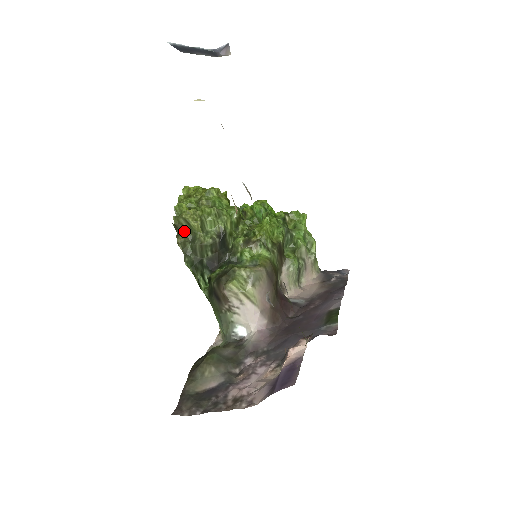
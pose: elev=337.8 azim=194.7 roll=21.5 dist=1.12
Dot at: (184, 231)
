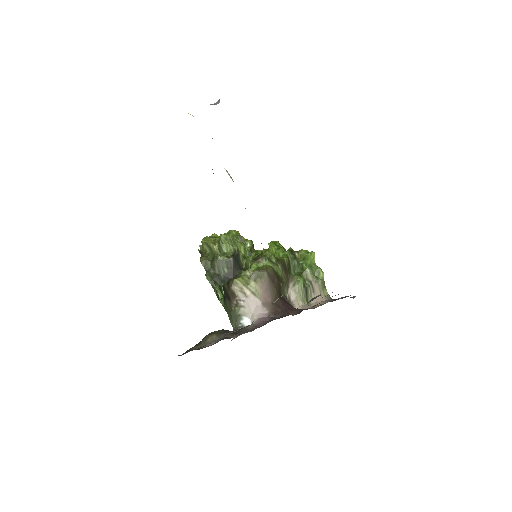
Dot at: (207, 255)
